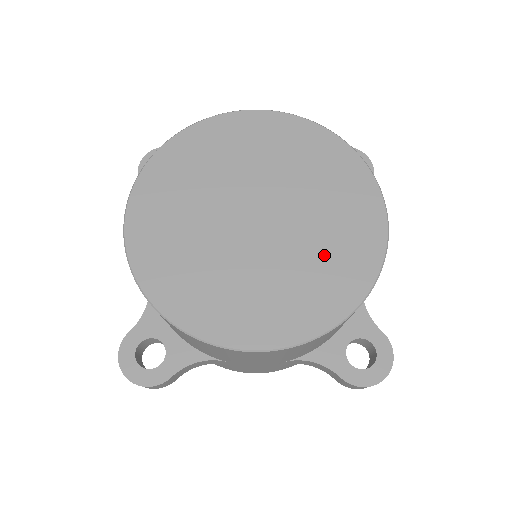
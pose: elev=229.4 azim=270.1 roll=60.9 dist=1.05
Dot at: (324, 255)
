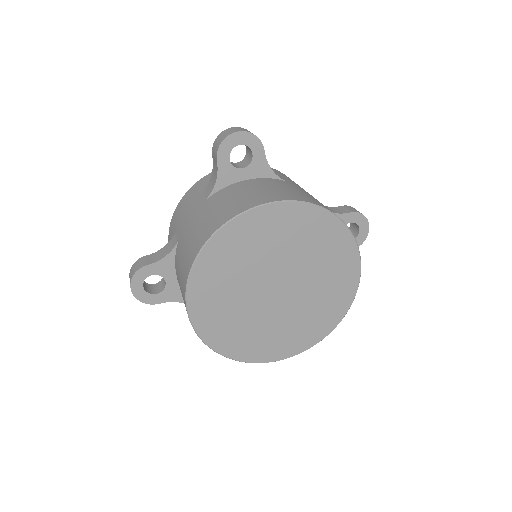
Dot at: (295, 327)
